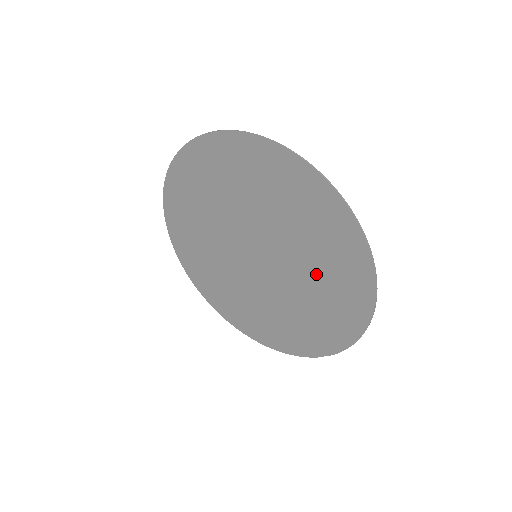
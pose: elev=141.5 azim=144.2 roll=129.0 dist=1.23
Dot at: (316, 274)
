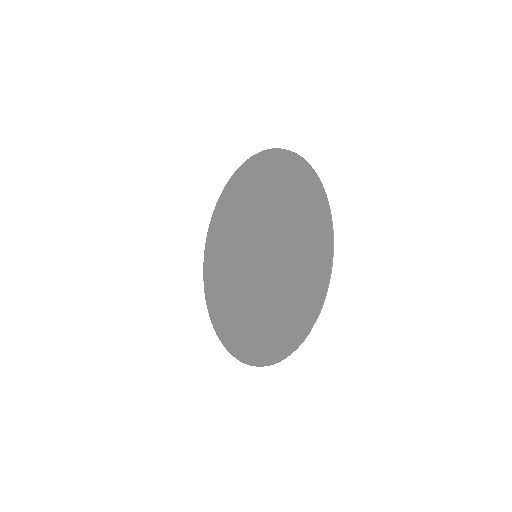
Dot at: (291, 230)
